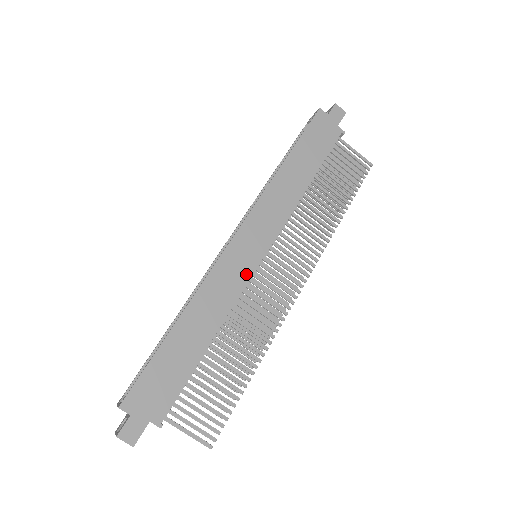
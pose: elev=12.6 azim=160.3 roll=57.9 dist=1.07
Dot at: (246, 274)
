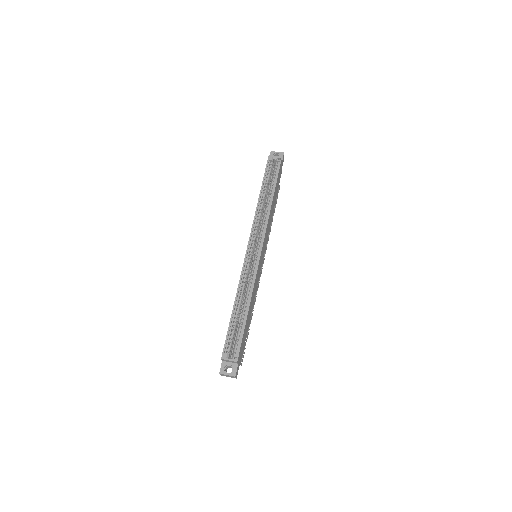
Dot at: occluded
